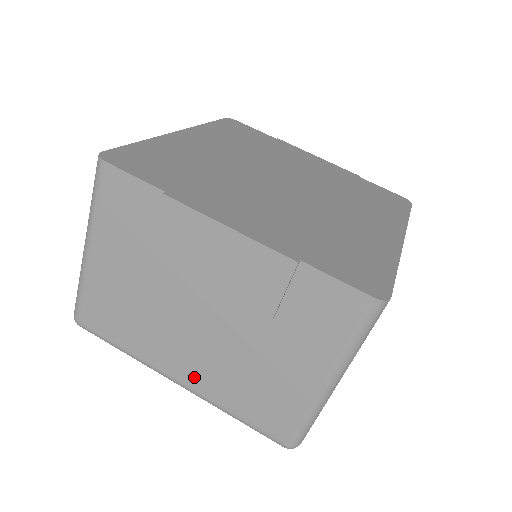
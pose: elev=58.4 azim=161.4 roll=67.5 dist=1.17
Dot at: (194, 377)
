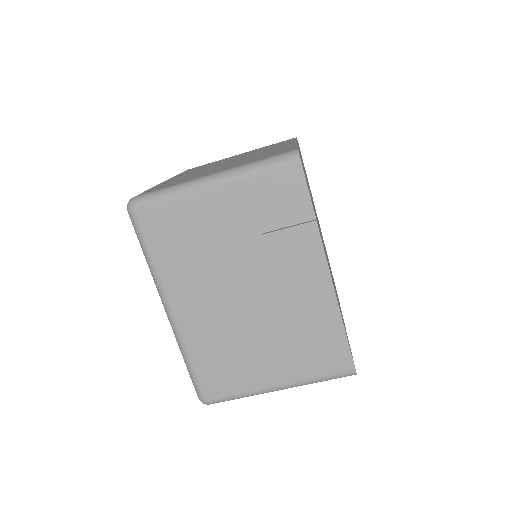
Dot at: (190, 320)
